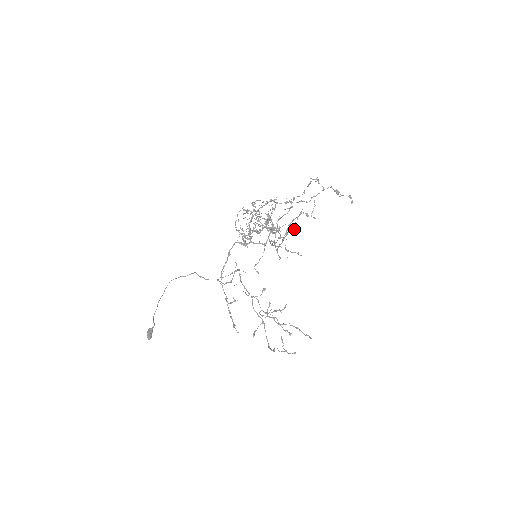
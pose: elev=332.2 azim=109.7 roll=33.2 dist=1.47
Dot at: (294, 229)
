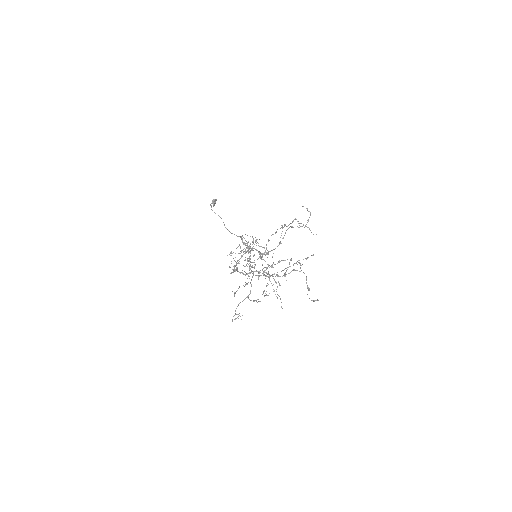
Dot at: occluded
